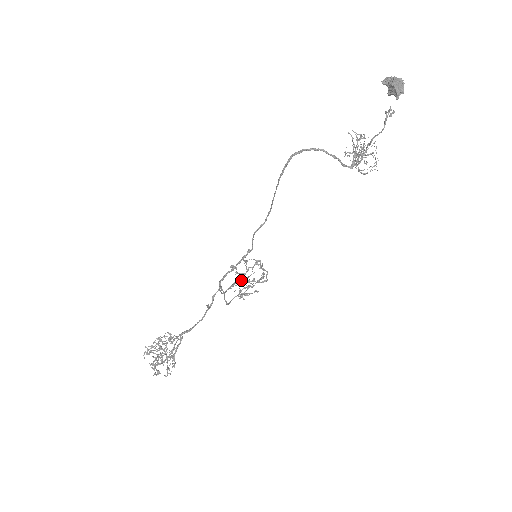
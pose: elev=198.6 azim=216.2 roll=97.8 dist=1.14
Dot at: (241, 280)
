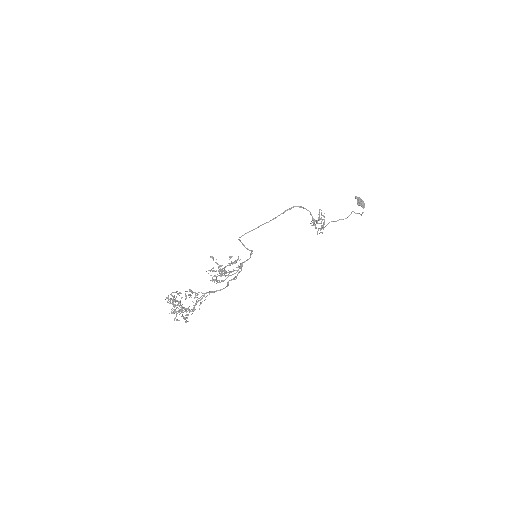
Dot at: occluded
